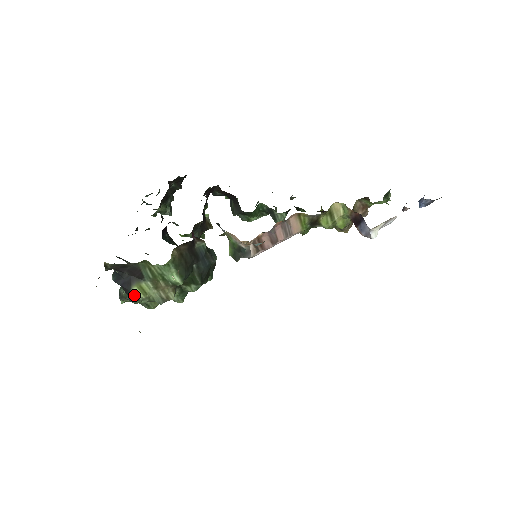
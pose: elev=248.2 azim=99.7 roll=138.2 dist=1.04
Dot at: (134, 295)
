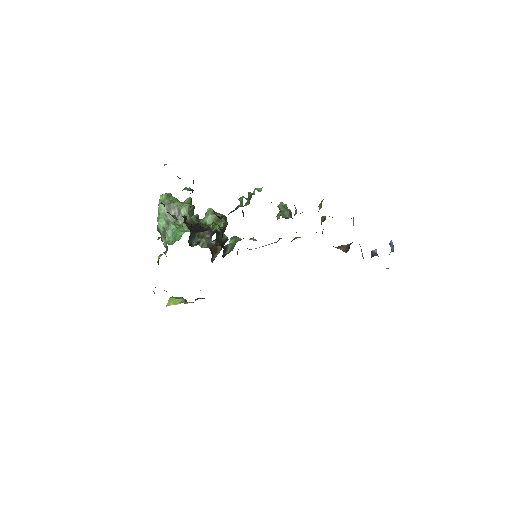
Dot at: occluded
